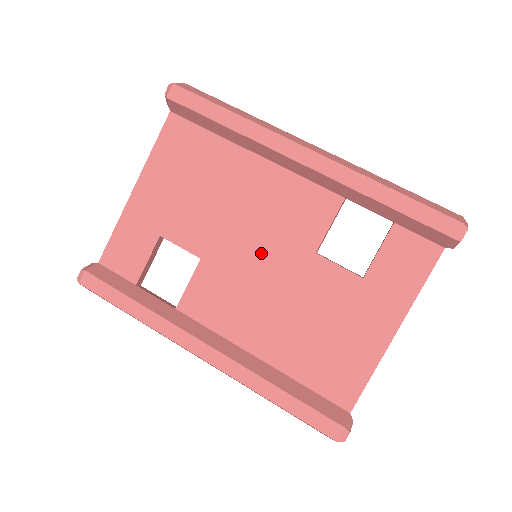
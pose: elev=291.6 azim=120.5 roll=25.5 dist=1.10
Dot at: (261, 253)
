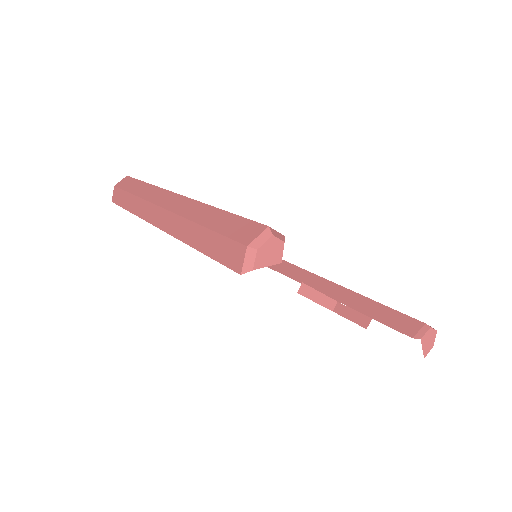
Dot at: occluded
